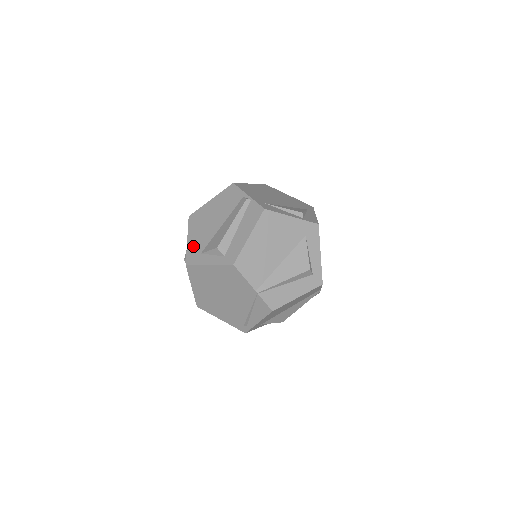
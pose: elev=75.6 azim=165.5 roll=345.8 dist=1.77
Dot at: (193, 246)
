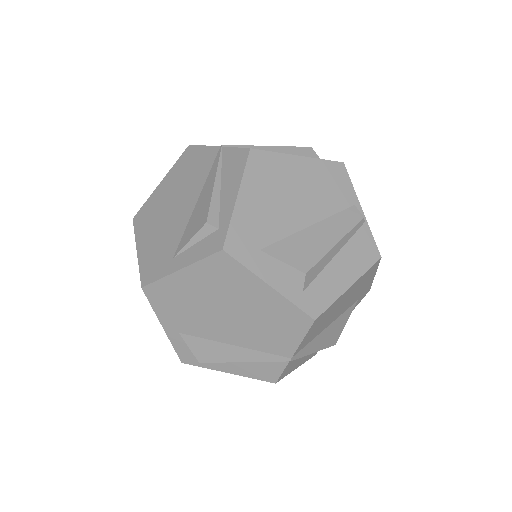
Dot at: (248, 221)
